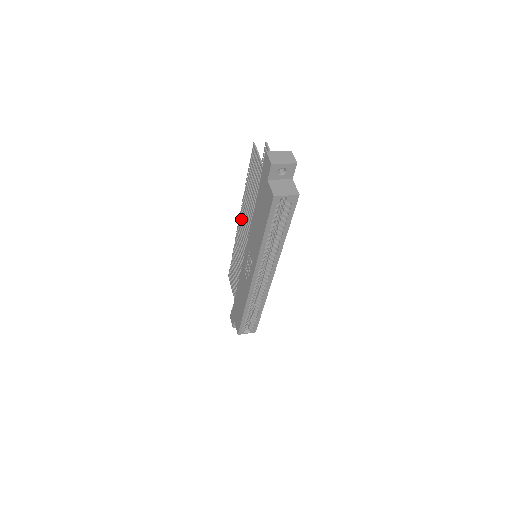
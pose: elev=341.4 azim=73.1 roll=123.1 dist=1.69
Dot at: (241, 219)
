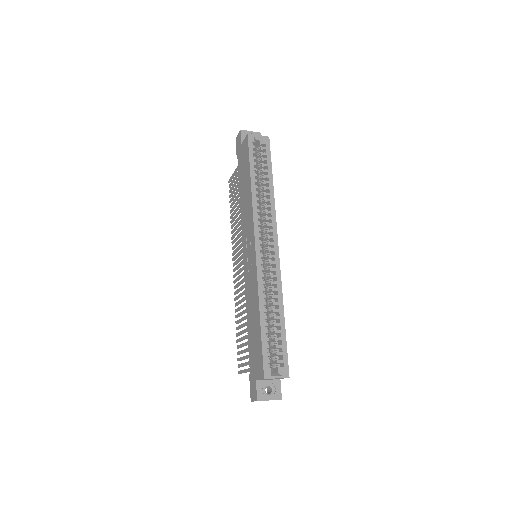
Dot at: (234, 262)
